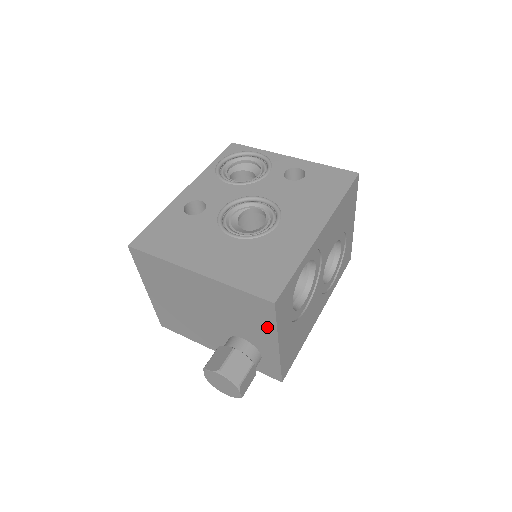
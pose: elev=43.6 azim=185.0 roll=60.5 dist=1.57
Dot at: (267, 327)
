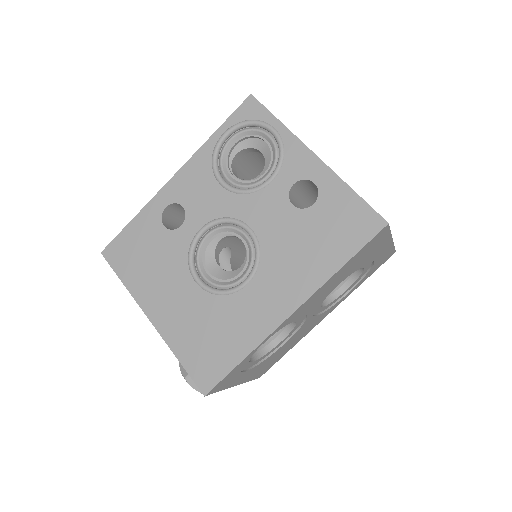
Dot at: occluded
